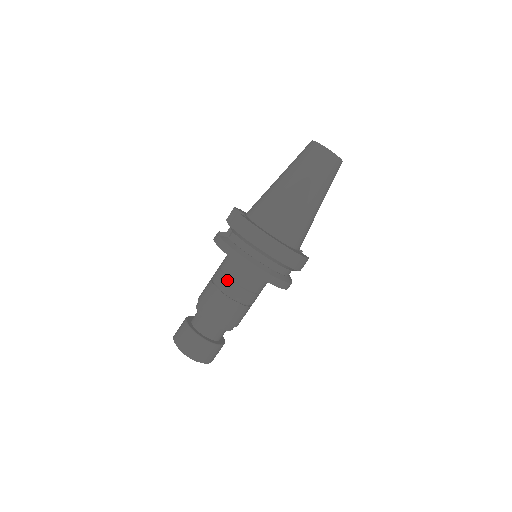
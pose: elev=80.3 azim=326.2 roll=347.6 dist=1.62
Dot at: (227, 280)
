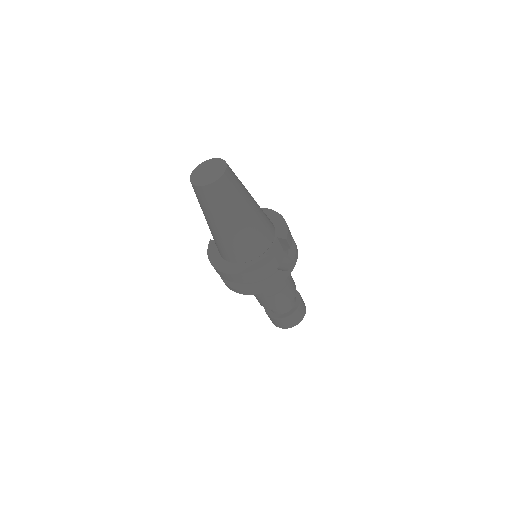
Dot at: occluded
